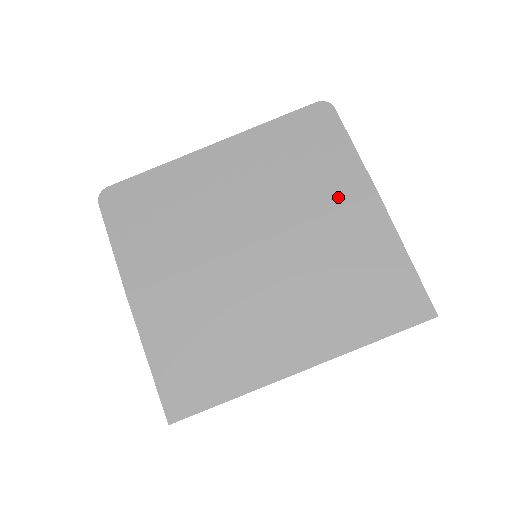
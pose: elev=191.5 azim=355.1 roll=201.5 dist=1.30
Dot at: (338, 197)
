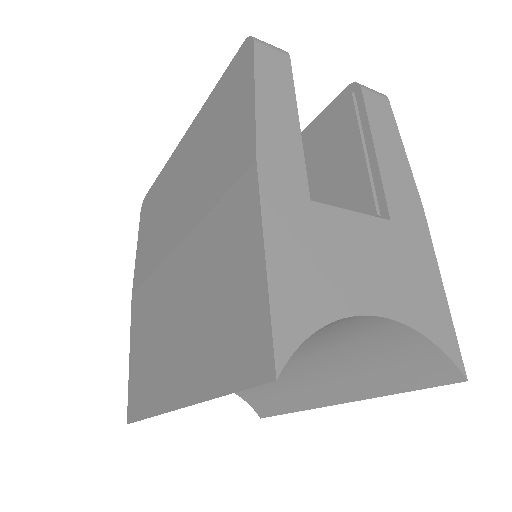
Dot at: (228, 177)
